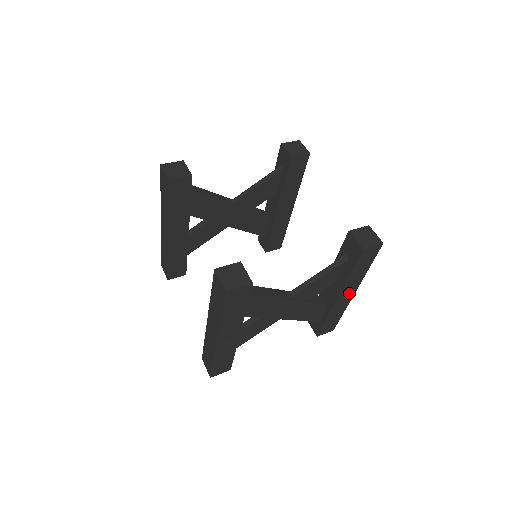
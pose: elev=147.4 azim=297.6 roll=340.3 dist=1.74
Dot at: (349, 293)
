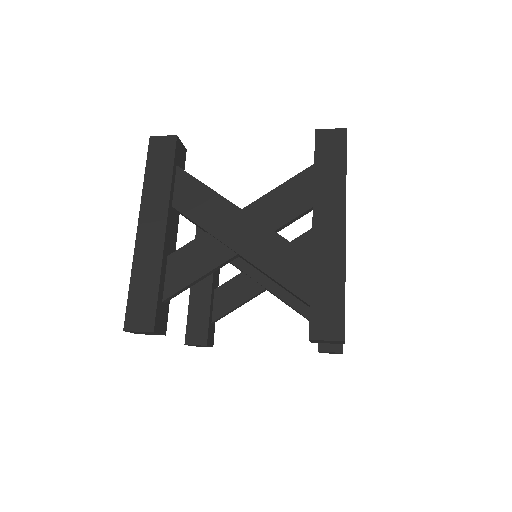
Dot at: (333, 225)
